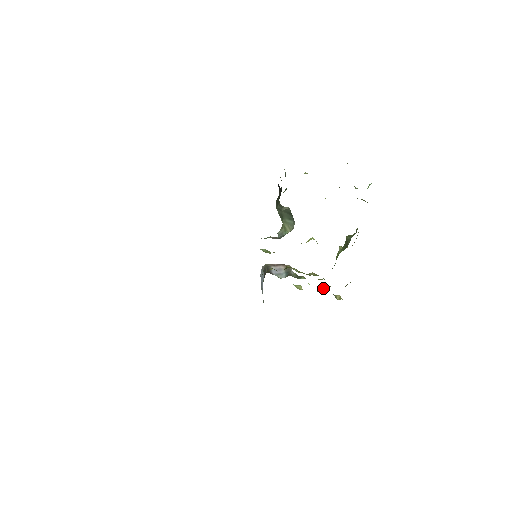
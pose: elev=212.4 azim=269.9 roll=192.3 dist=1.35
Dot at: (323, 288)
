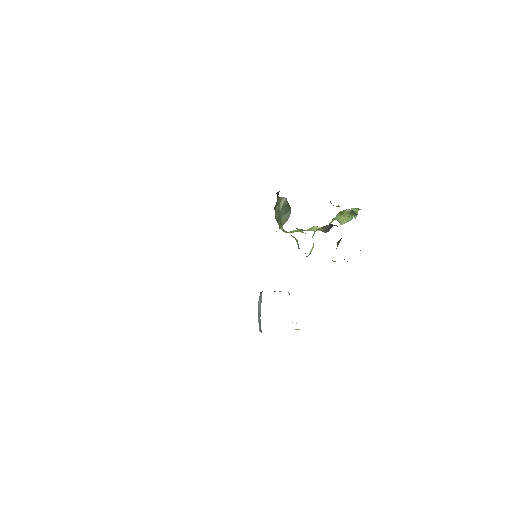
Dot at: occluded
